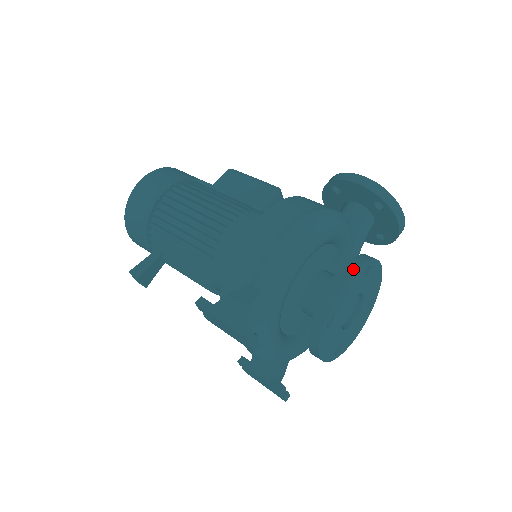
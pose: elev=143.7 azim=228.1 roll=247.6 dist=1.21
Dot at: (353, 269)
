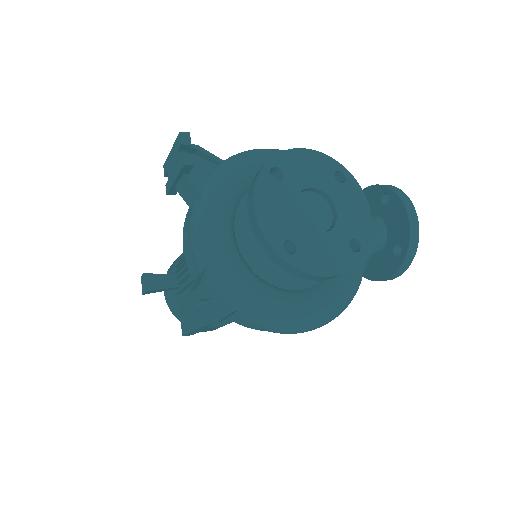
Dot at: (317, 153)
